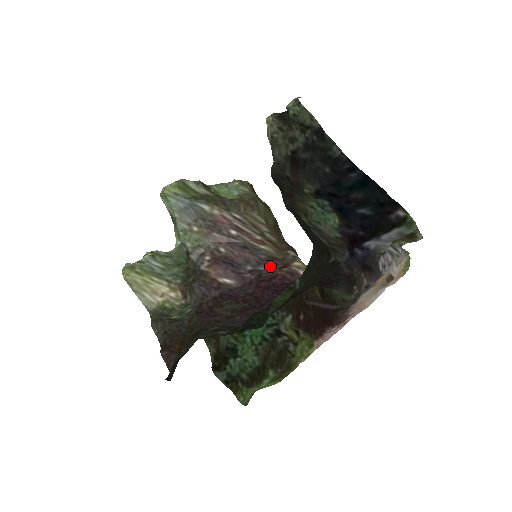
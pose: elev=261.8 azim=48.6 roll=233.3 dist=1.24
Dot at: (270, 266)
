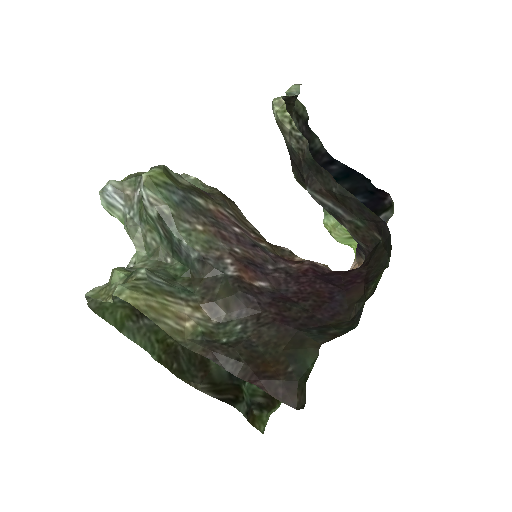
Dot at: (287, 262)
